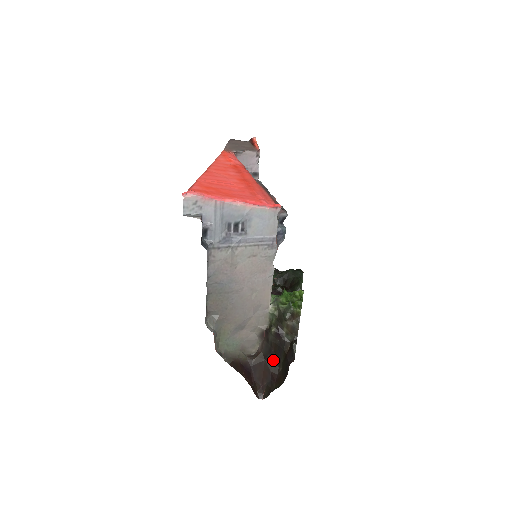
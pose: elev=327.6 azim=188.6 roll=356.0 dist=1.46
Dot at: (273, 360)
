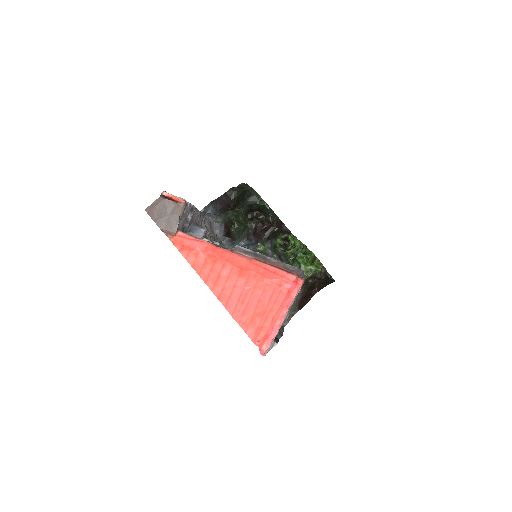
Dot at: (315, 282)
